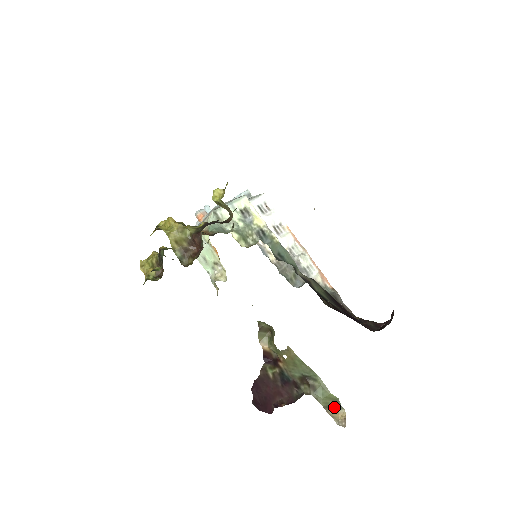
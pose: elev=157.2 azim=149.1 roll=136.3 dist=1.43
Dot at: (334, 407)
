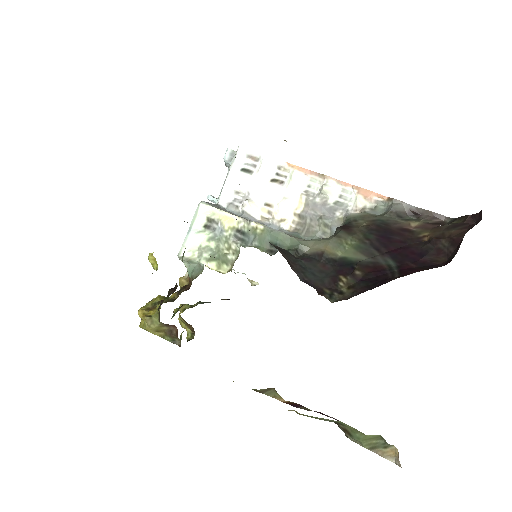
Dot at: (381, 445)
